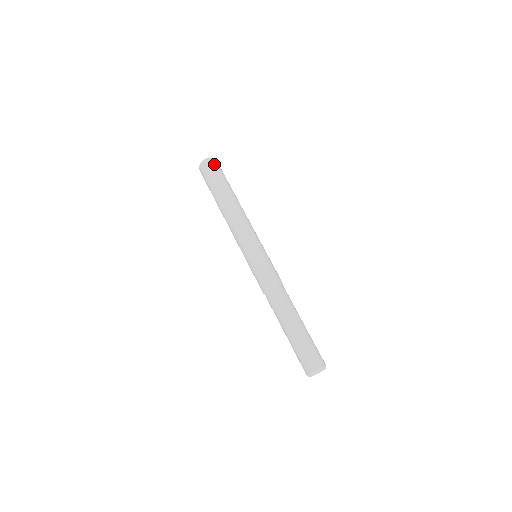
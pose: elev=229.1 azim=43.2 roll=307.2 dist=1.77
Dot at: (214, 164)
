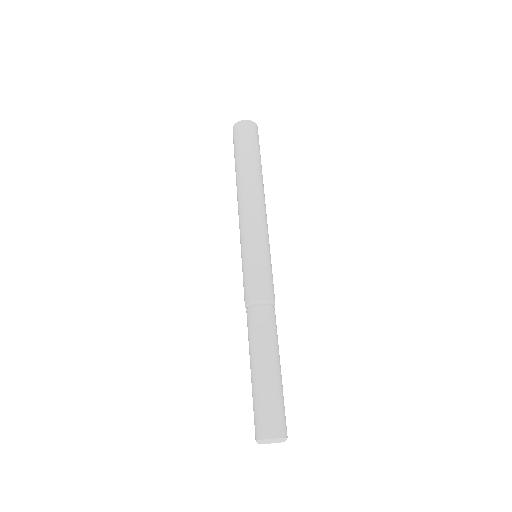
Dot at: (257, 132)
